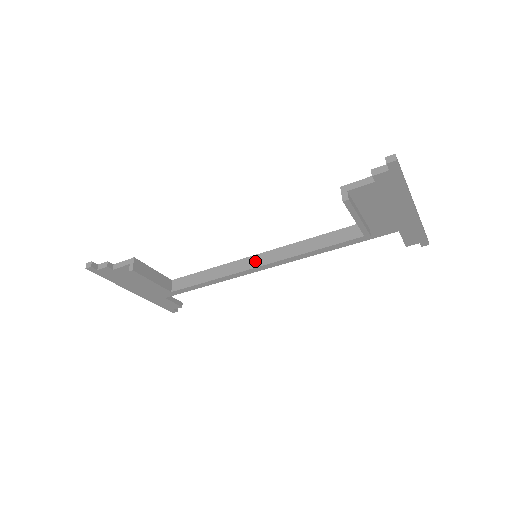
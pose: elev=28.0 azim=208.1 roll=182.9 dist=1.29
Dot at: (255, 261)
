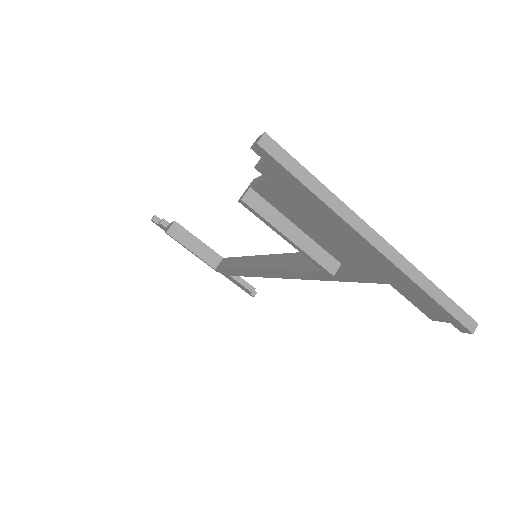
Dot at: (256, 262)
